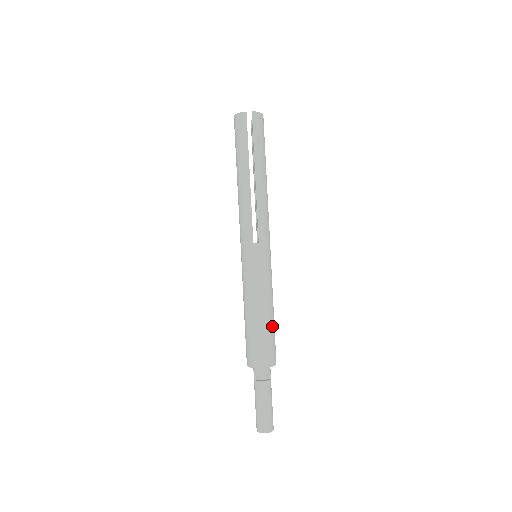
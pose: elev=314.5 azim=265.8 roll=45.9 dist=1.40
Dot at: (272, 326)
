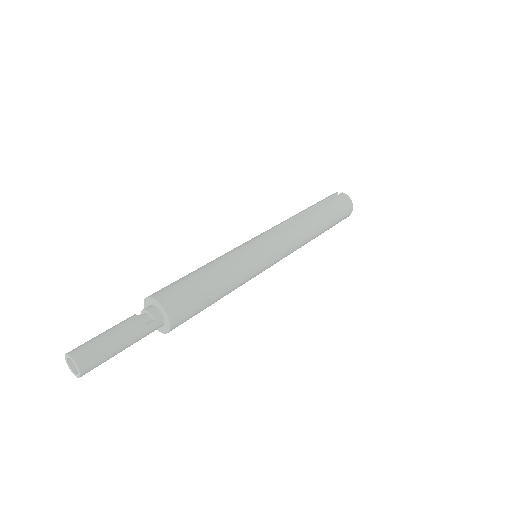
Dot at: (205, 285)
